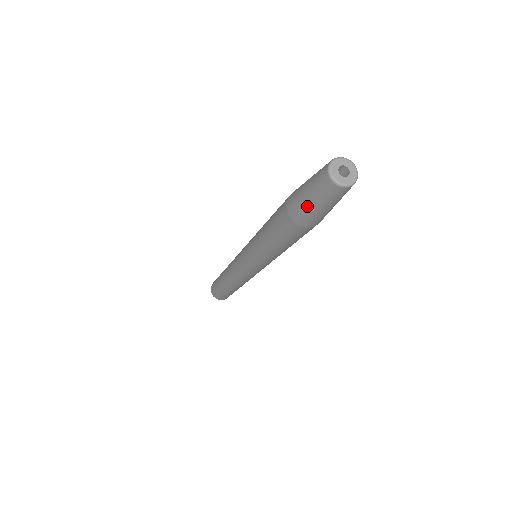
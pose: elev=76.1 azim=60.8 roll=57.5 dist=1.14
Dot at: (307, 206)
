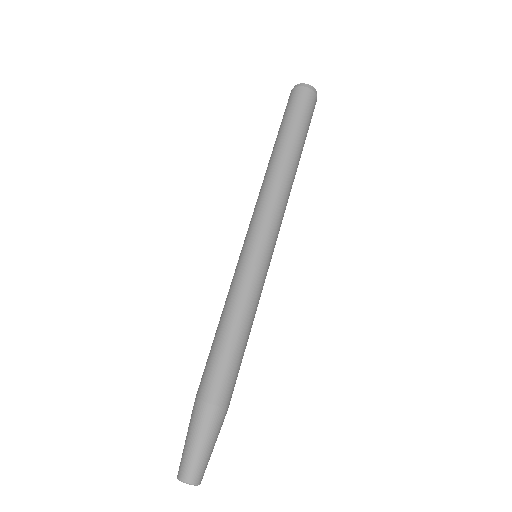
Dot at: occluded
